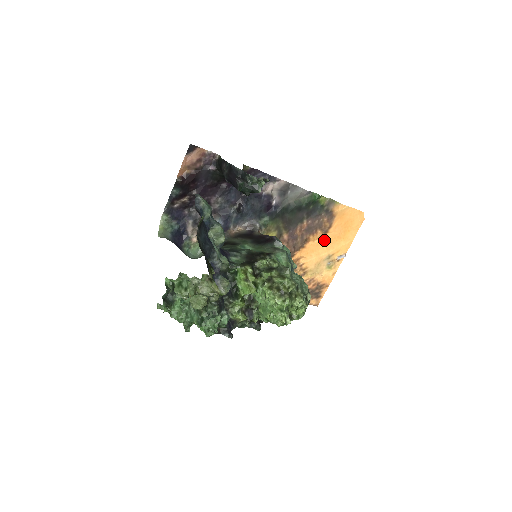
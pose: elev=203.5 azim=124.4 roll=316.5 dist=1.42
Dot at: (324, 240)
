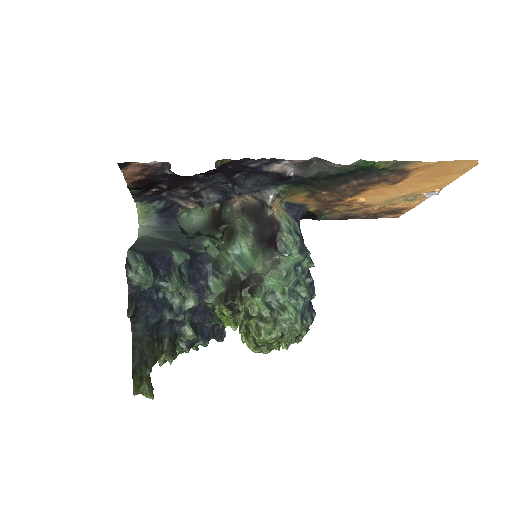
Dot at: (395, 186)
